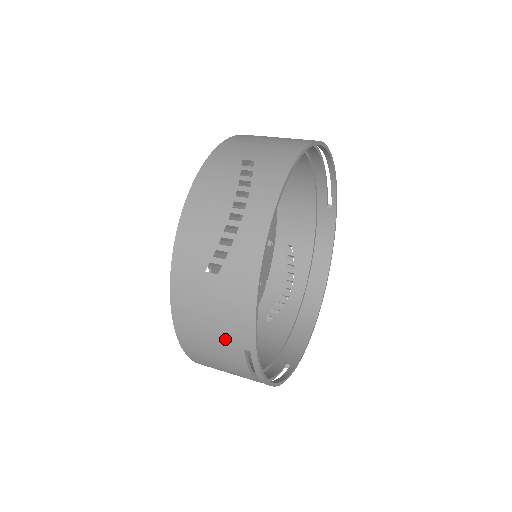
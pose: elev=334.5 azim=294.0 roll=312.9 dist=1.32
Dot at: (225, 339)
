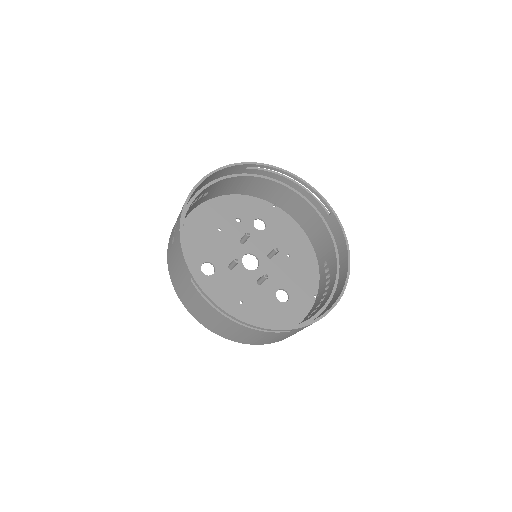
Dot at: (185, 280)
